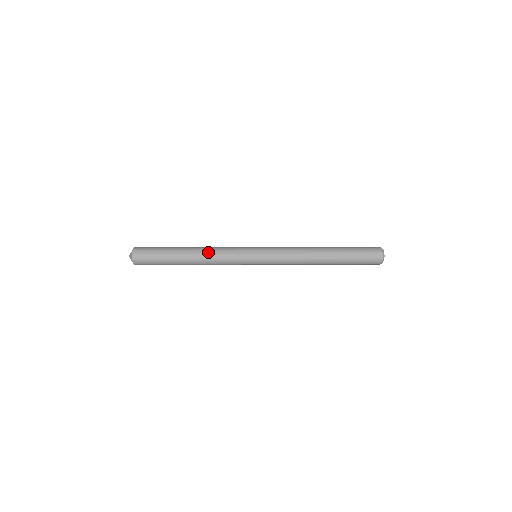
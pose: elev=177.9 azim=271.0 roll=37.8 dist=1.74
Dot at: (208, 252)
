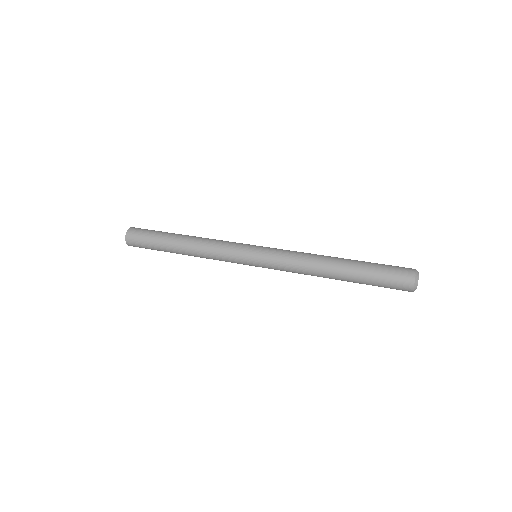
Dot at: (200, 251)
